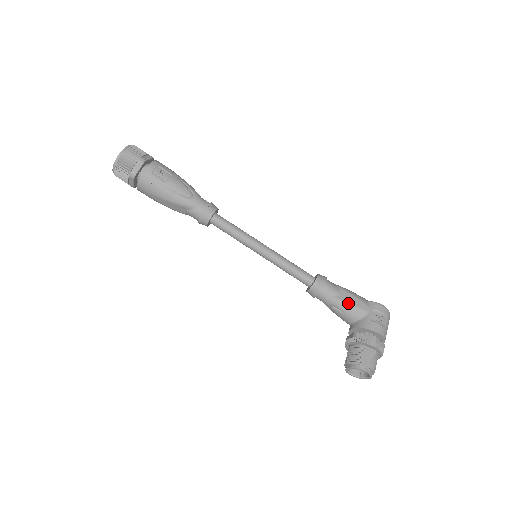
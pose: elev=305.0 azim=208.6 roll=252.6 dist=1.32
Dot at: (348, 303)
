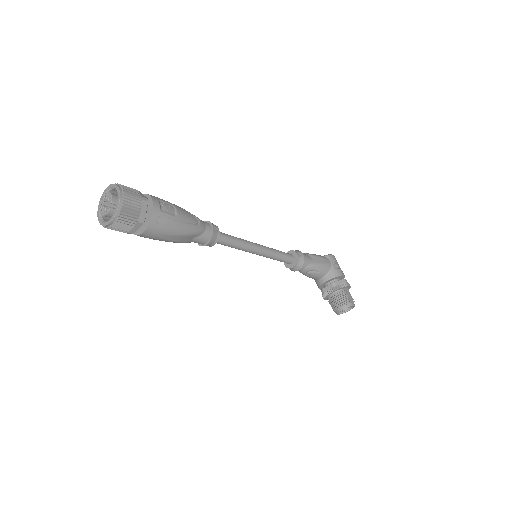
Dot at: (320, 263)
